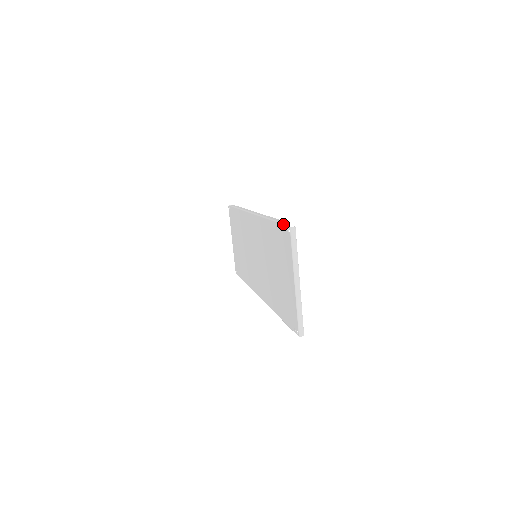
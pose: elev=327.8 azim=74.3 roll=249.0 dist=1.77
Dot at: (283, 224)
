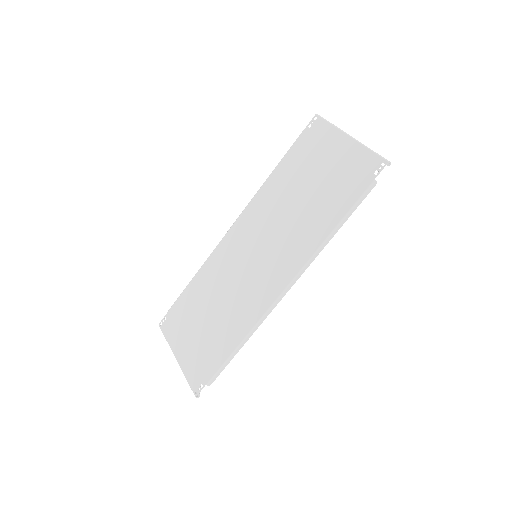
Dot at: occluded
